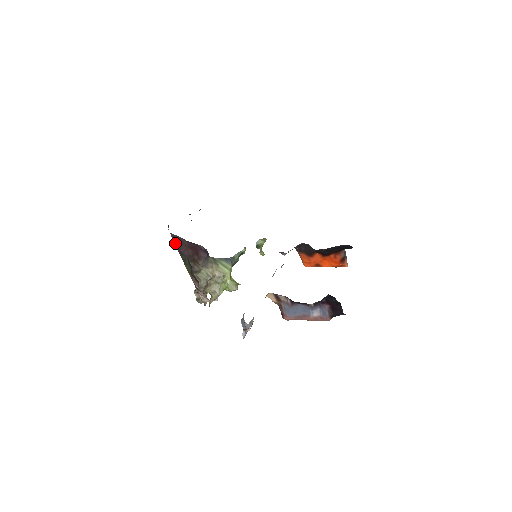
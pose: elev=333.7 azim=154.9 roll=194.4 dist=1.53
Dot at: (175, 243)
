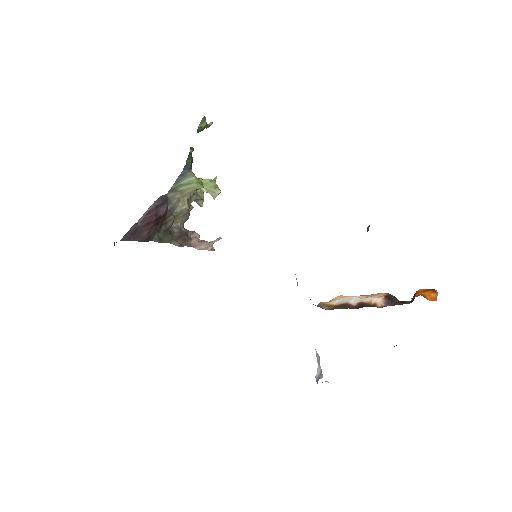
Dot at: (134, 240)
